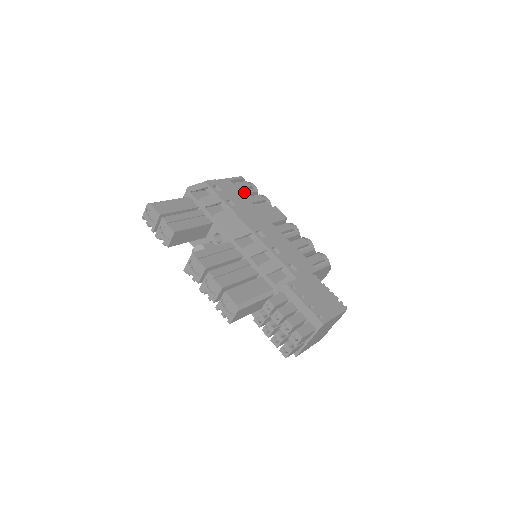
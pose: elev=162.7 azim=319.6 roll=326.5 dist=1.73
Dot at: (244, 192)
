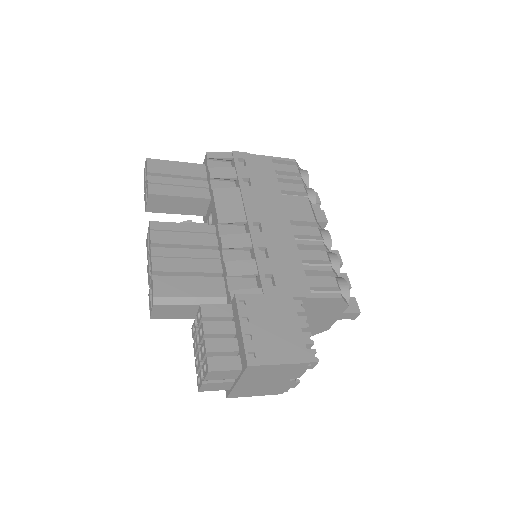
Dot at: (280, 176)
